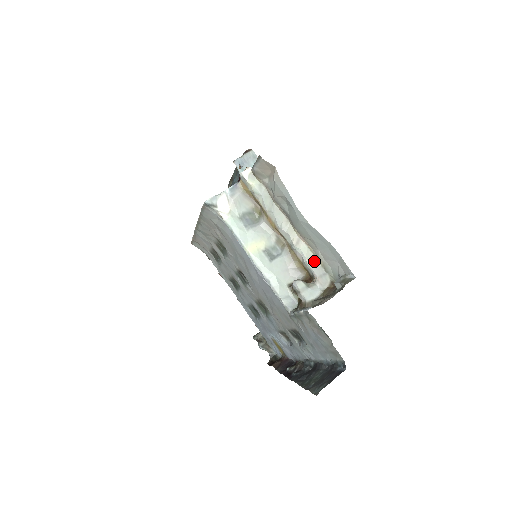
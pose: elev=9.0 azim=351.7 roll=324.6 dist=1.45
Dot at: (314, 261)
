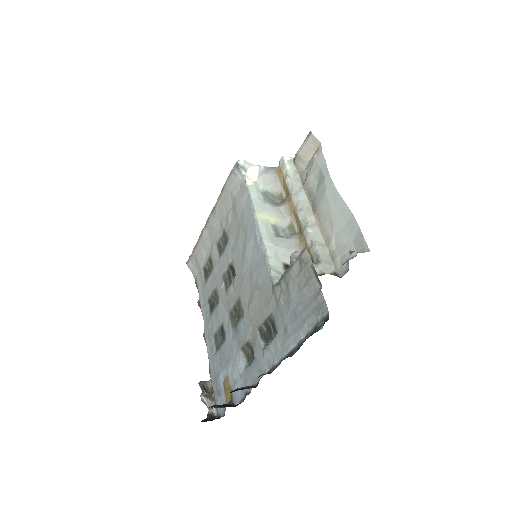
Dot at: (324, 247)
